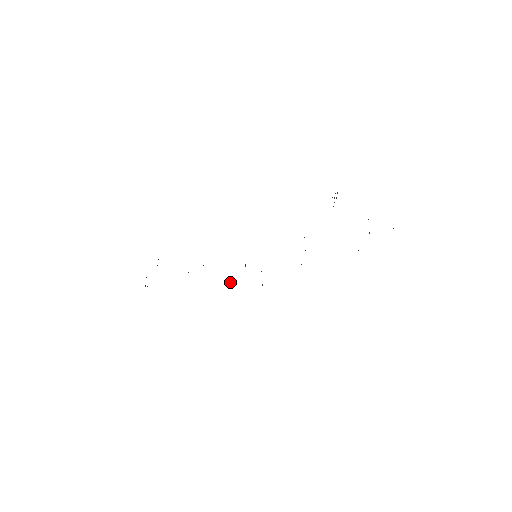
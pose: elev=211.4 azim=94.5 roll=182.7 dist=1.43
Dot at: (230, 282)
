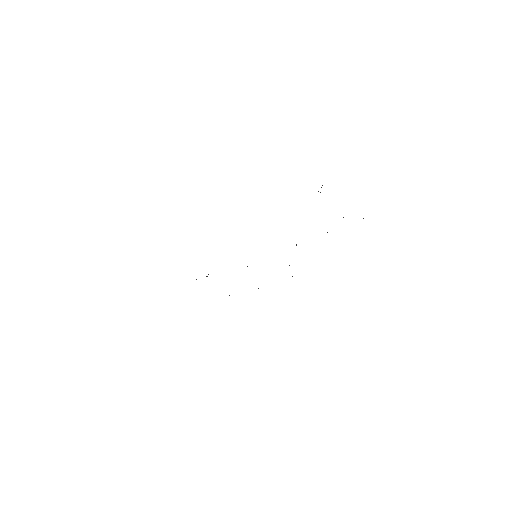
Dot at: occluded
